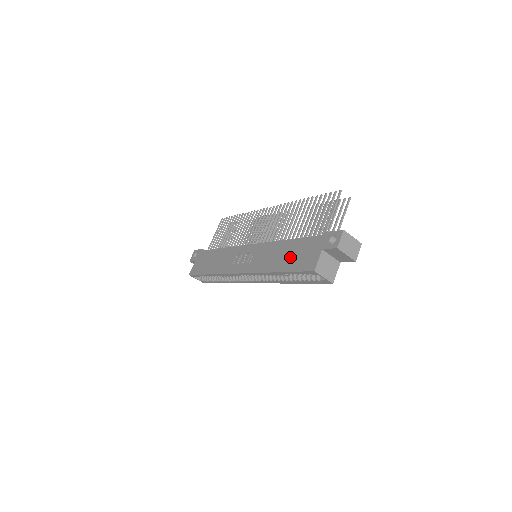
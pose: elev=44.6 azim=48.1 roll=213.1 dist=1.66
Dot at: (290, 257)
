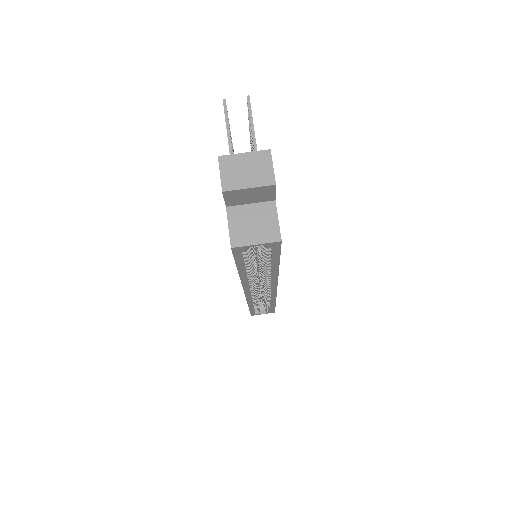
Dot at: occluded
